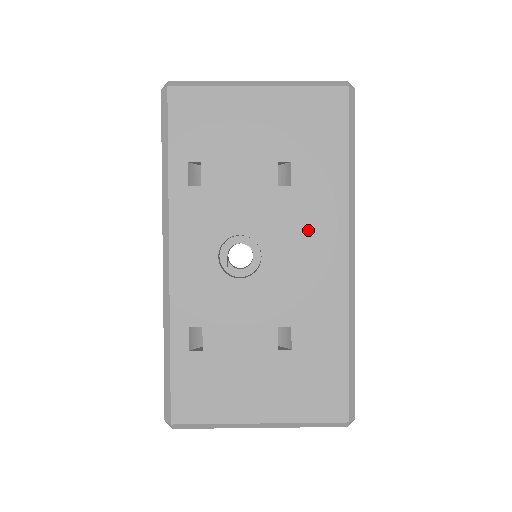
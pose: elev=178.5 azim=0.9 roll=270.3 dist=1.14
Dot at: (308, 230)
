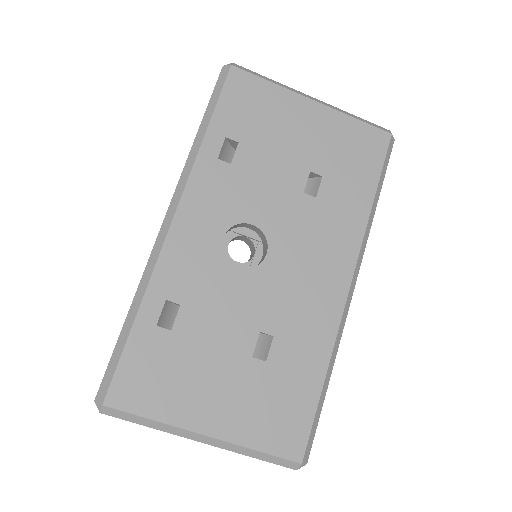
Dot at: (319, 245)
